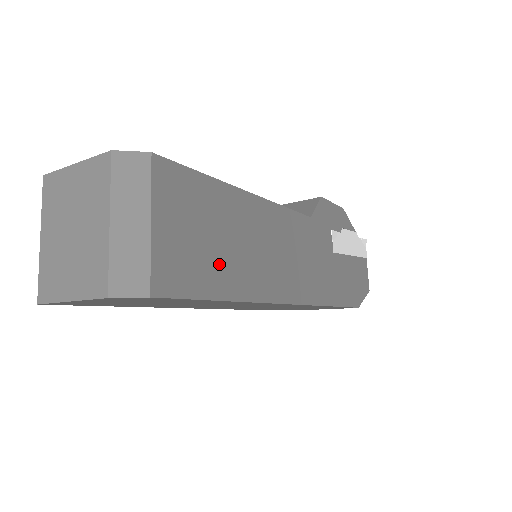
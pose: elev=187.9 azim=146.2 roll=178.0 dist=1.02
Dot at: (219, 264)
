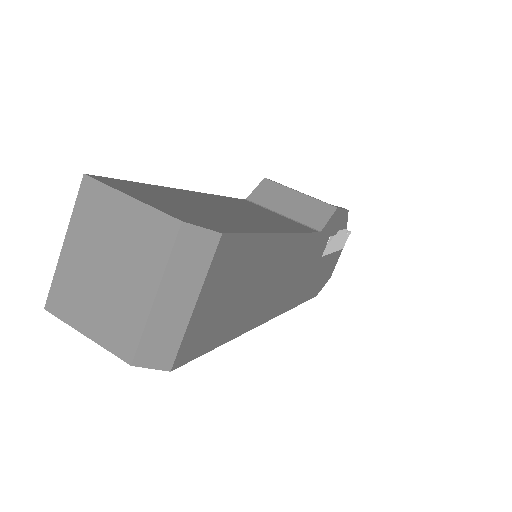
Dot at: (233, 314)
